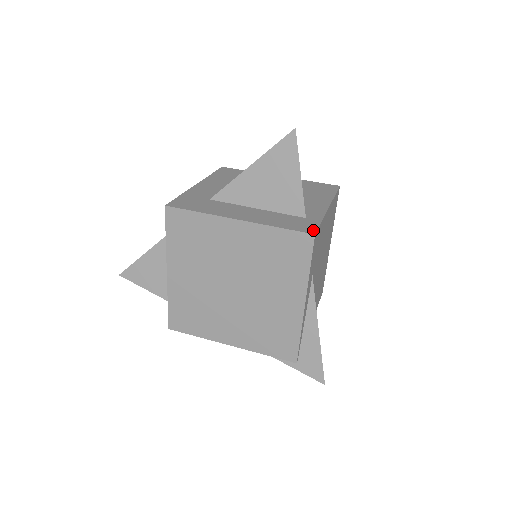
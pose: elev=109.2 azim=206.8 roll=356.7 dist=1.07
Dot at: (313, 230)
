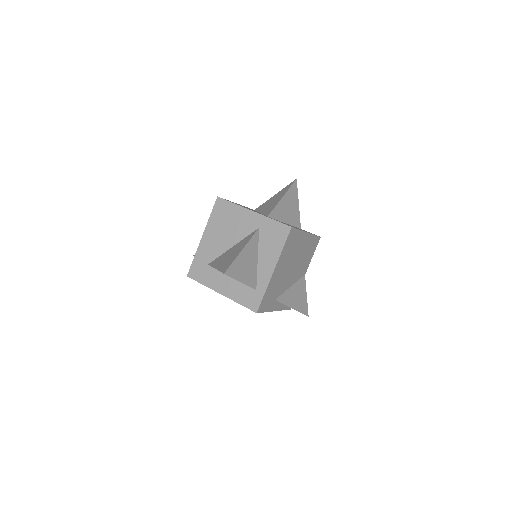
Dot at: (257, 308)
